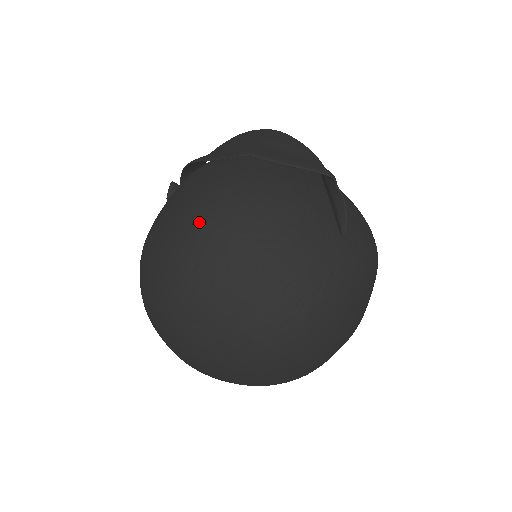
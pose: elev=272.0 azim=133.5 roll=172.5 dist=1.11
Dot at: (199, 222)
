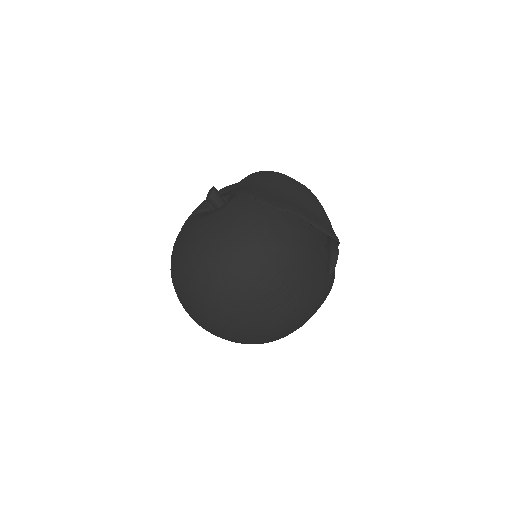
Dot at: (253, 249)
